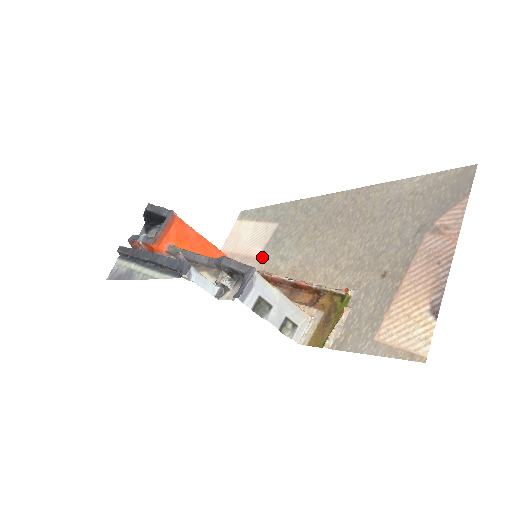
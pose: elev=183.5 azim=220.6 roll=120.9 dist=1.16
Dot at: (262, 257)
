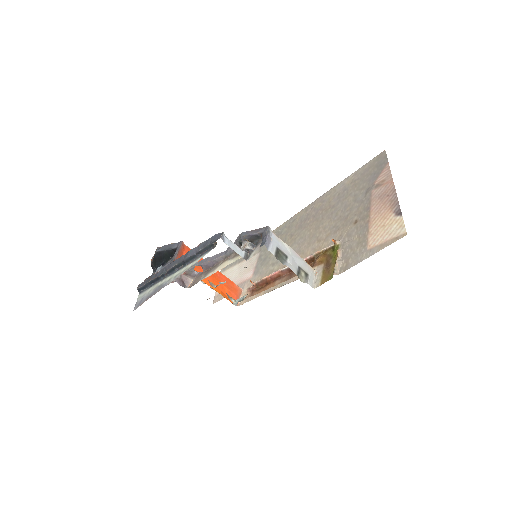
Dot at: (255, 274)
